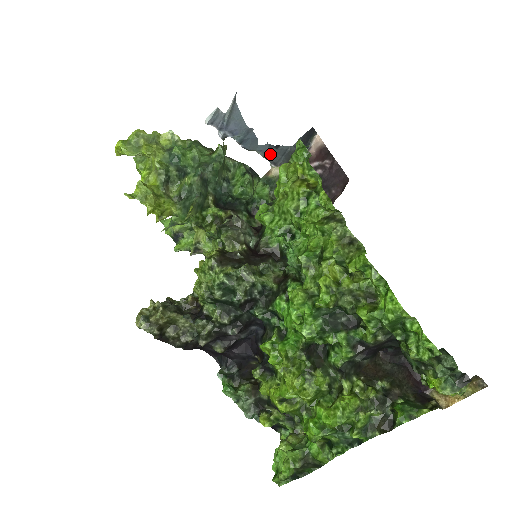
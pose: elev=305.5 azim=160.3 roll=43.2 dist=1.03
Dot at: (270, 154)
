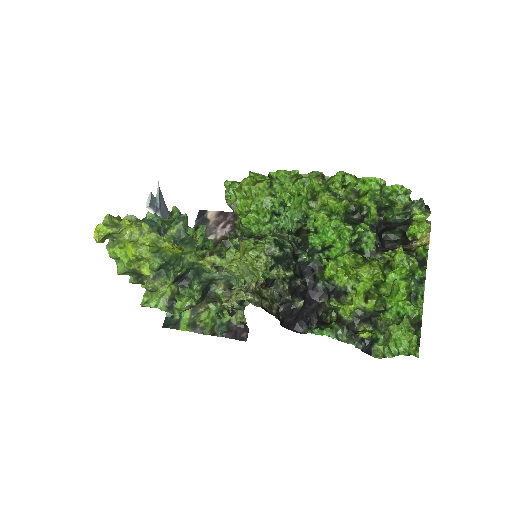
Dot at: occluded
